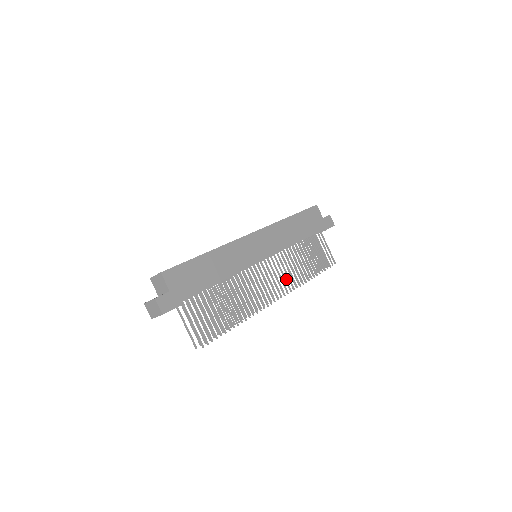
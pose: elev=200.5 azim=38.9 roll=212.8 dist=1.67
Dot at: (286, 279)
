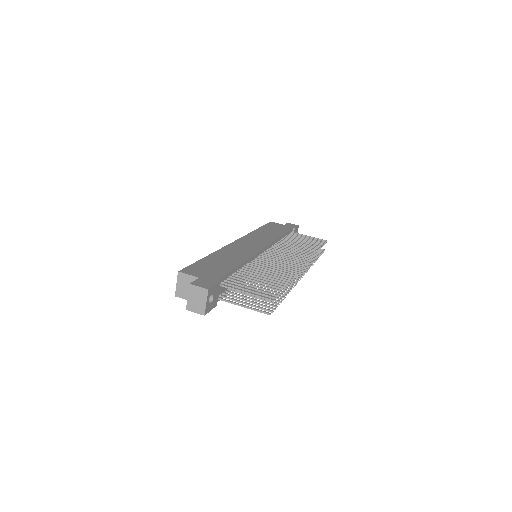
Dot at: (297, 255)
